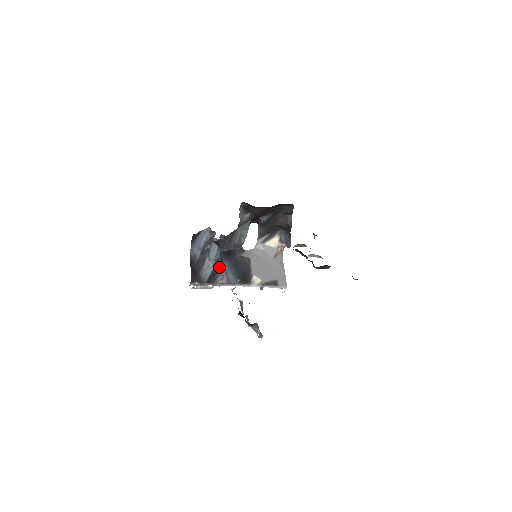
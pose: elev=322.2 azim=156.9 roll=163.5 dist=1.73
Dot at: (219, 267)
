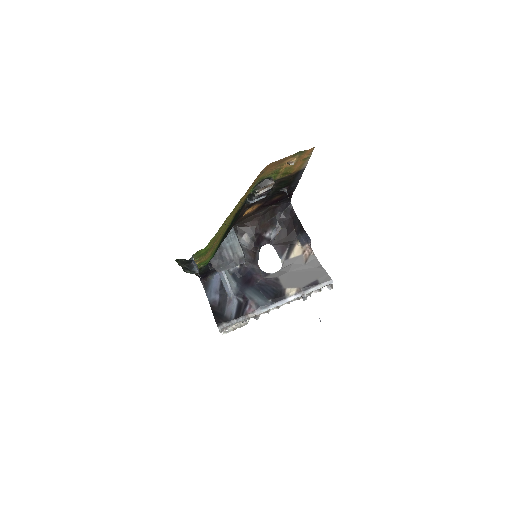
Dot at: (242, 298)
